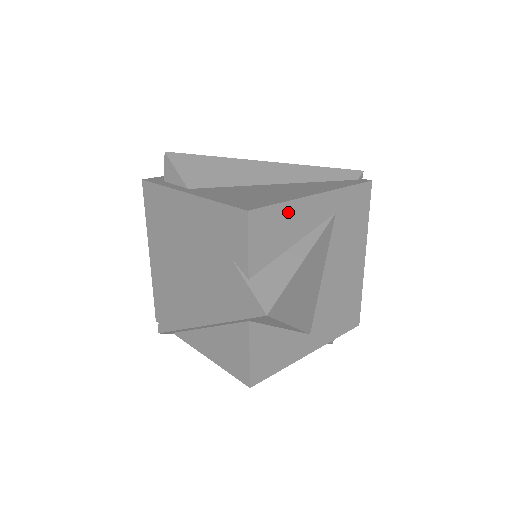
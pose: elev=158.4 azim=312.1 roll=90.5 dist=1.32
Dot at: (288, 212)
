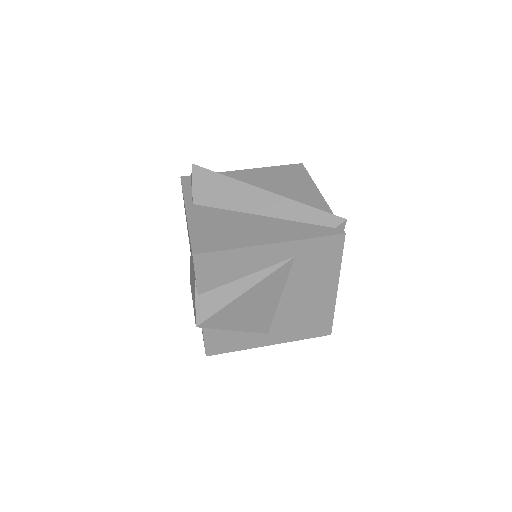
Dot at: (236, 256)
